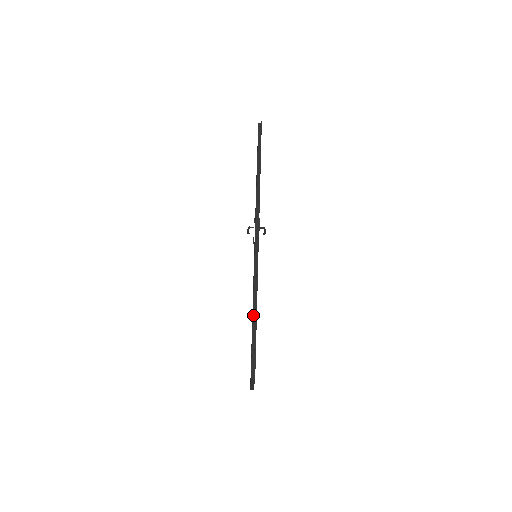
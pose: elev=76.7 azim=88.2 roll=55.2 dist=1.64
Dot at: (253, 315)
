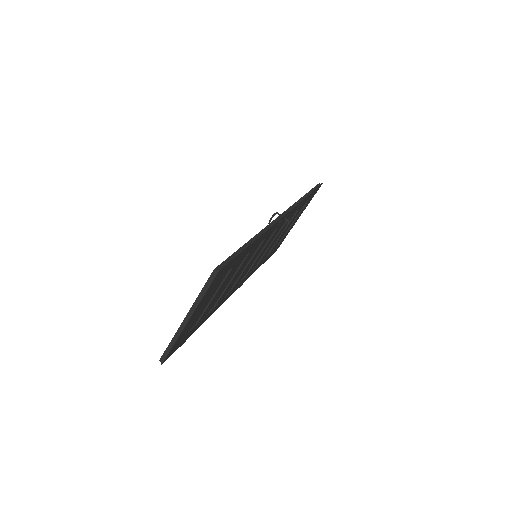
Dot at: (248, 242)
